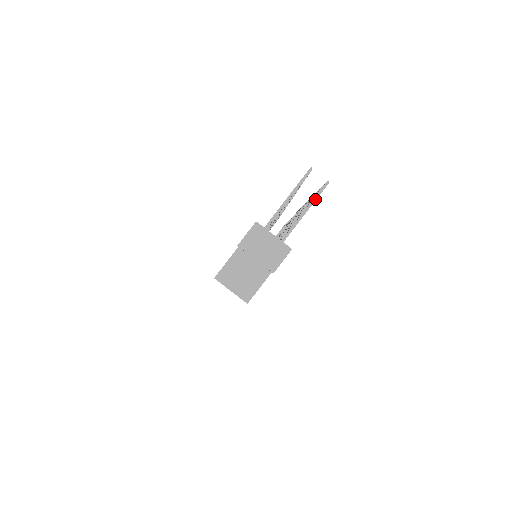
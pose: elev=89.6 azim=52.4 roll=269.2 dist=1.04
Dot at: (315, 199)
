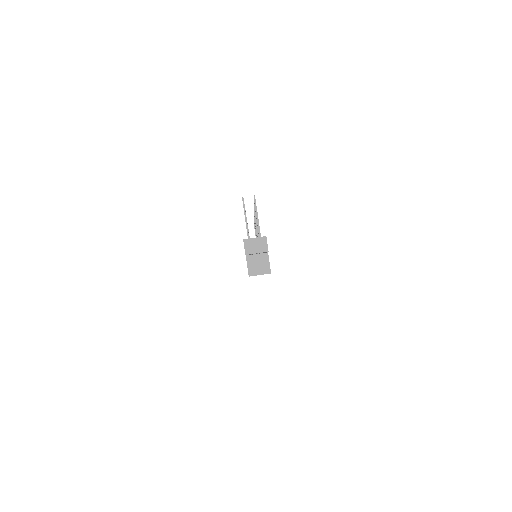
Dot at: (256, 208)
